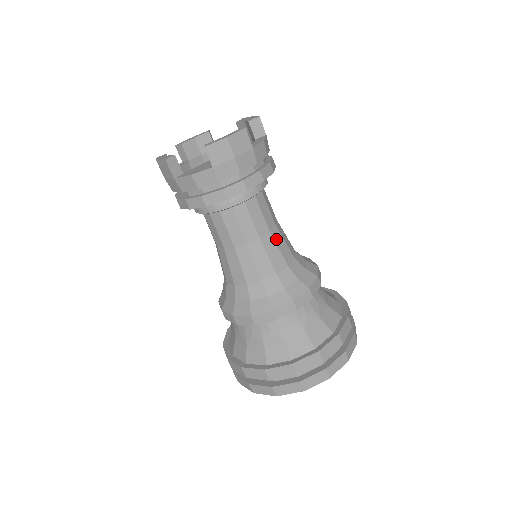
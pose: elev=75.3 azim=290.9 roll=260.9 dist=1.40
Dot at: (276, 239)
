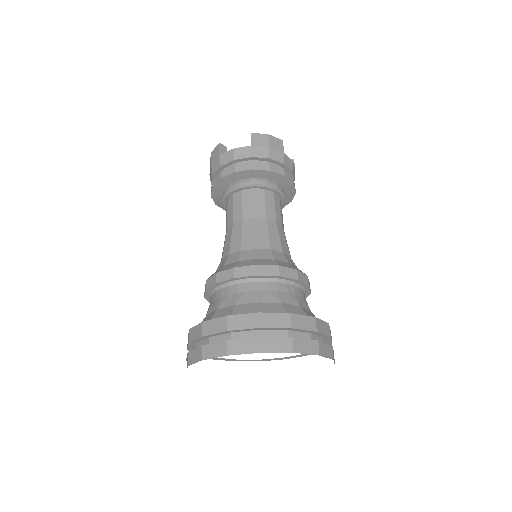
Dot at: (279, 231)
